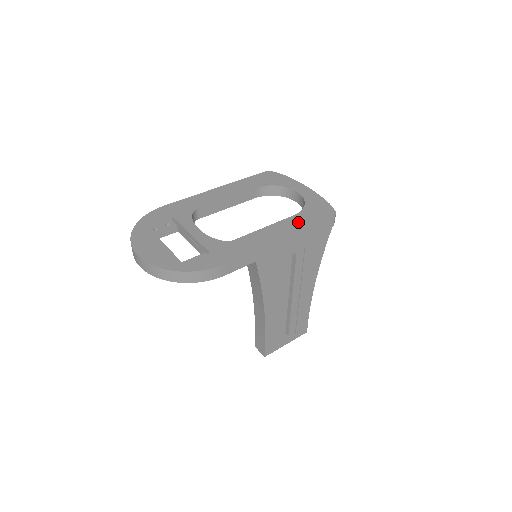
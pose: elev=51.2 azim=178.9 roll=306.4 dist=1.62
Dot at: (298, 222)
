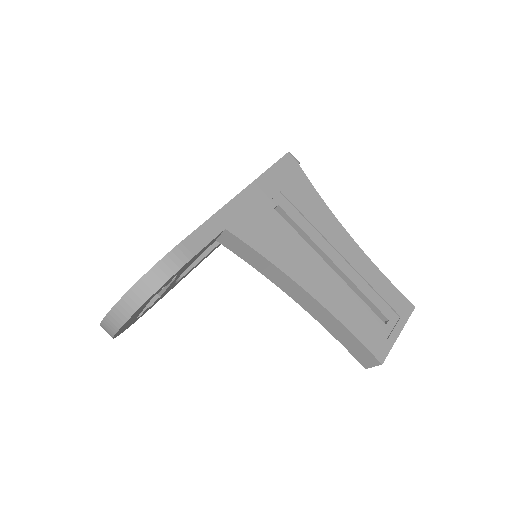
Dot at: occluded
